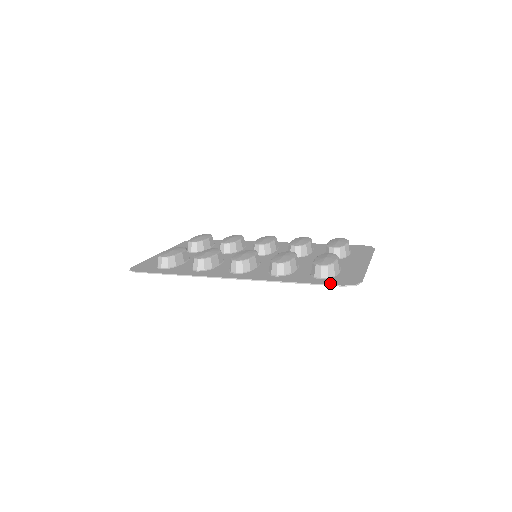
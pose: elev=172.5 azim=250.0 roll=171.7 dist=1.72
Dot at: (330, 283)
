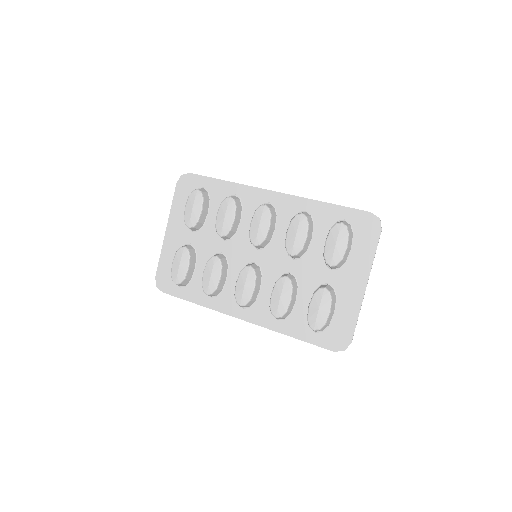
Dot at: (323, 345)
